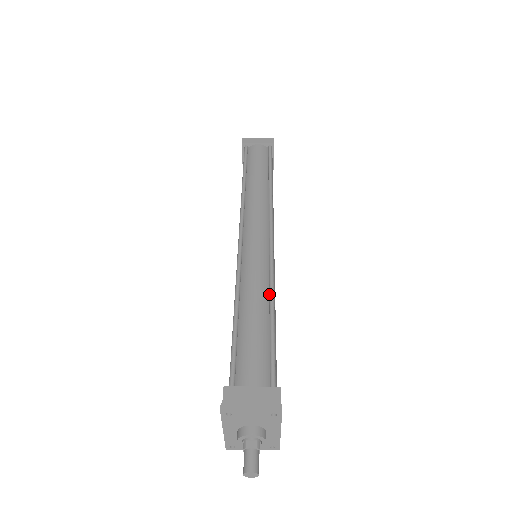
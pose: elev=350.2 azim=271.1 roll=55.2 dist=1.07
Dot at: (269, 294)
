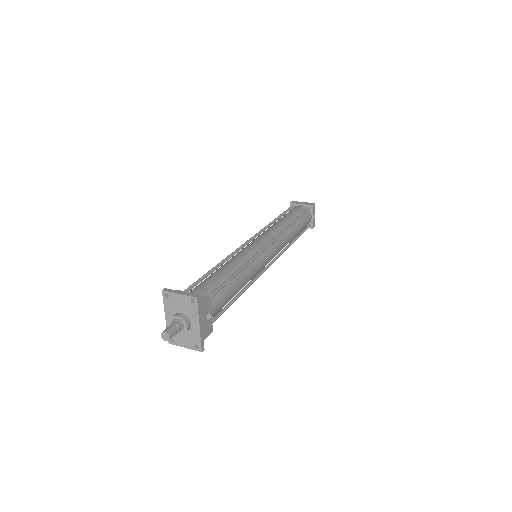
Dot at: (243, 265)
